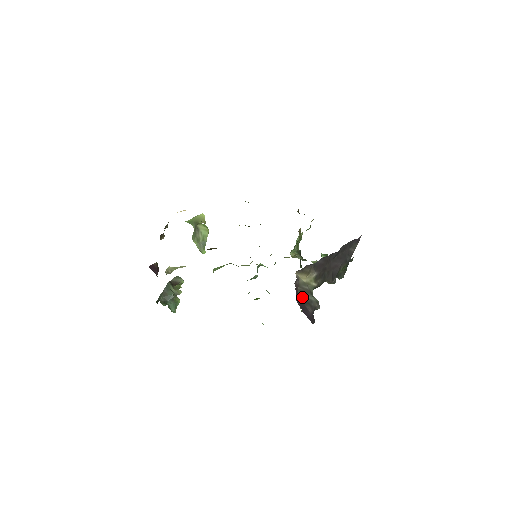
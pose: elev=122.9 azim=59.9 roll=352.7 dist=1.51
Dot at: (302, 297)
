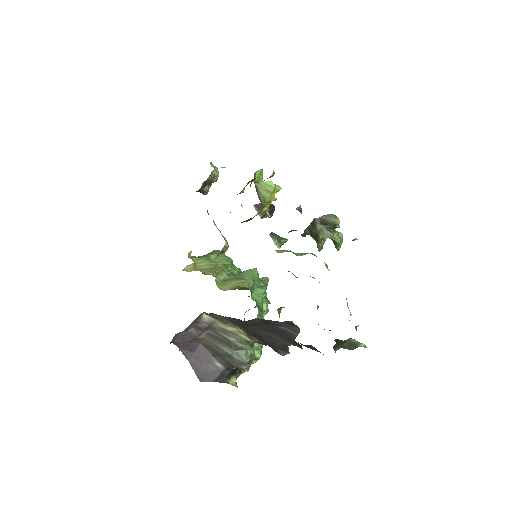
Dot at: (211, 344)
